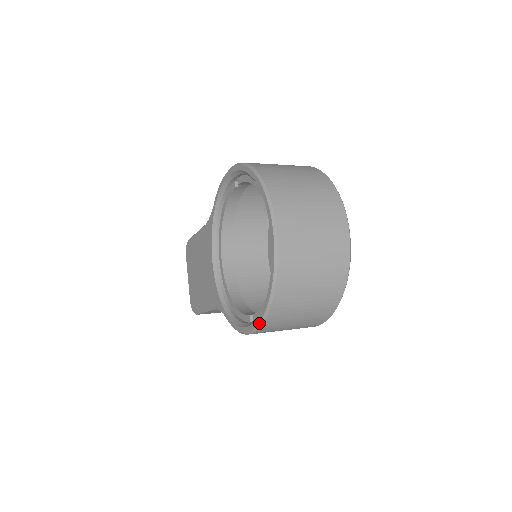
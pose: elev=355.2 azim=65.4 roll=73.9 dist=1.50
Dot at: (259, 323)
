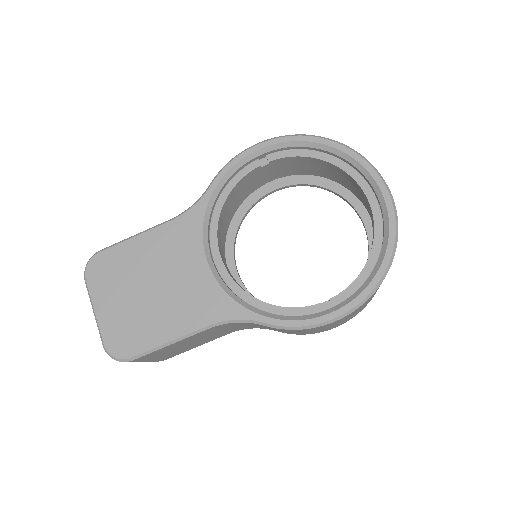
Dot at: (368, 295)
